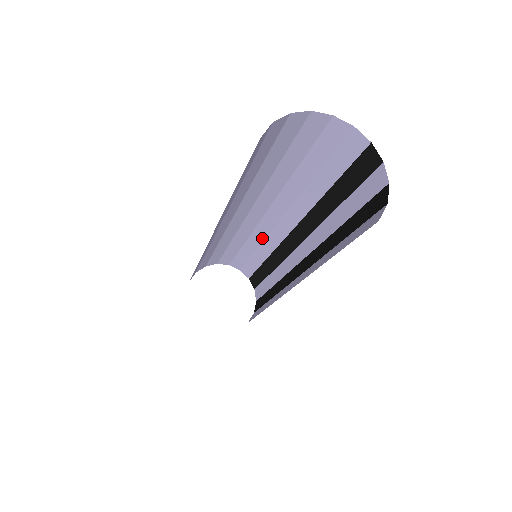
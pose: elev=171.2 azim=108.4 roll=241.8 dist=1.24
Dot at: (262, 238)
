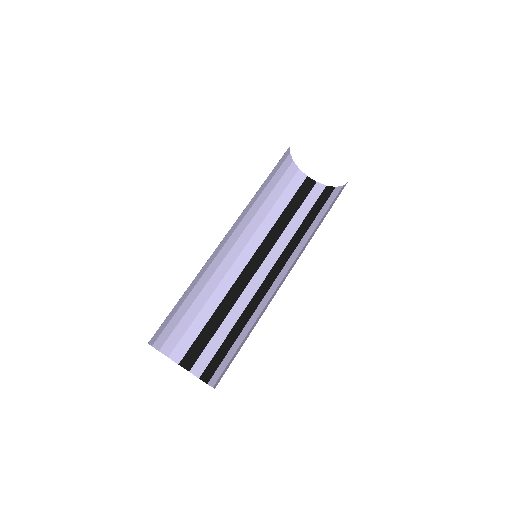
Dot at: (217, 284)
